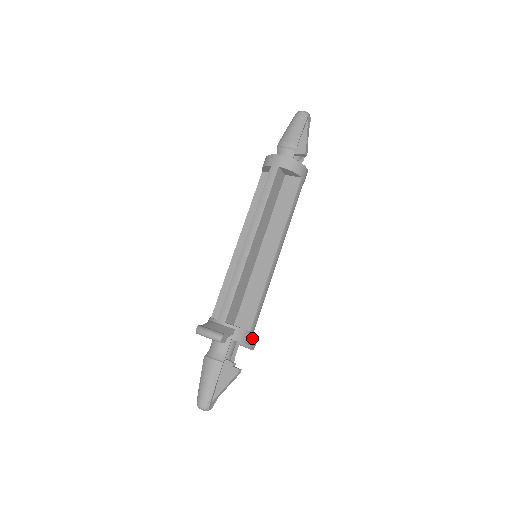
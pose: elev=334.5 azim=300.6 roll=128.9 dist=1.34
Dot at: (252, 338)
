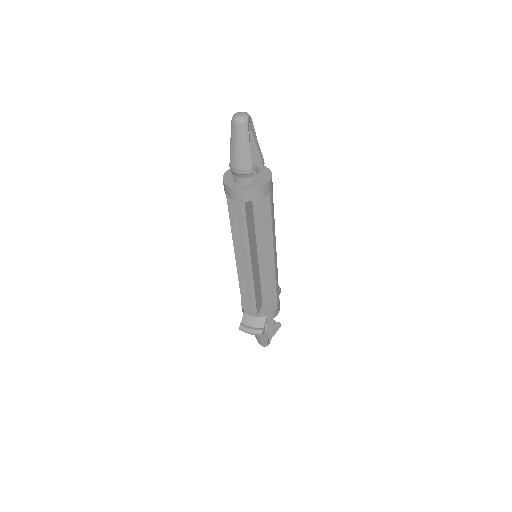
Dot at: occluded
